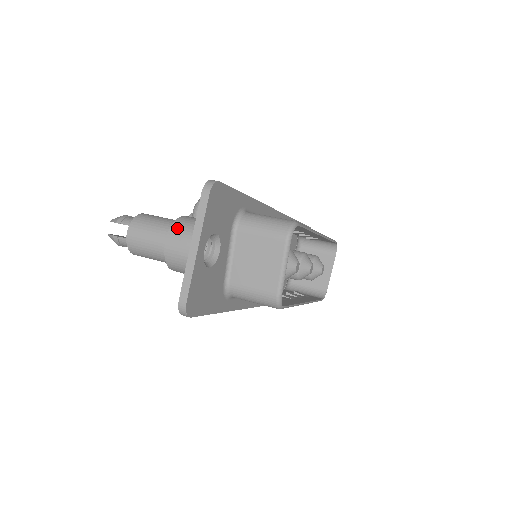
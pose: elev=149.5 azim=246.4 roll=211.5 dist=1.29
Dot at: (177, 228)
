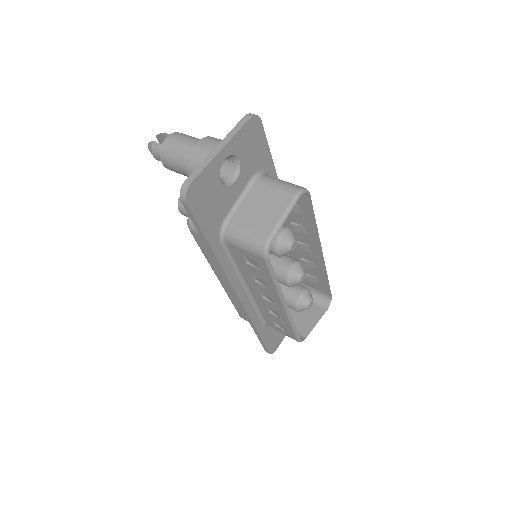
Dot at: (211, 138)
